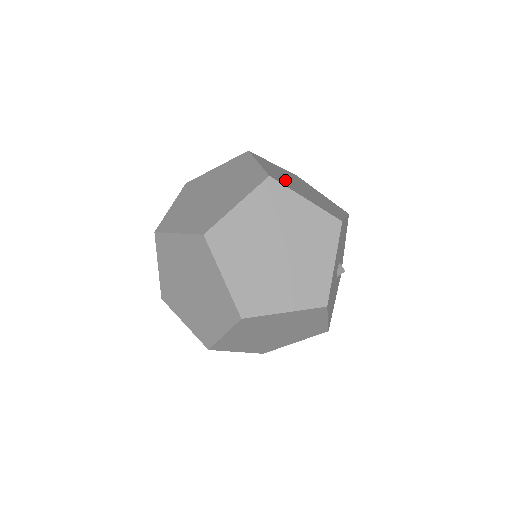
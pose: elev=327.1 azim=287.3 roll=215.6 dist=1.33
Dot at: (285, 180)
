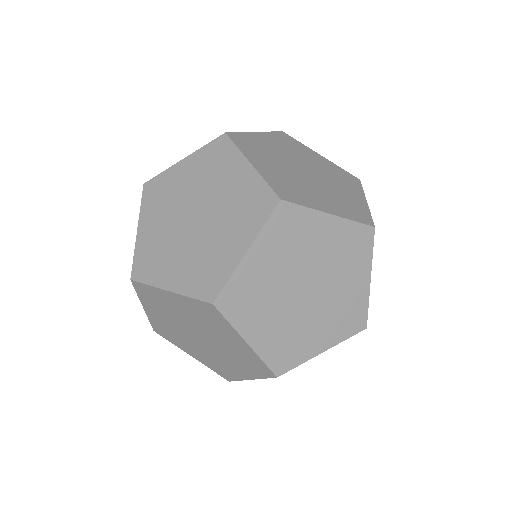
Dot at: occluded
